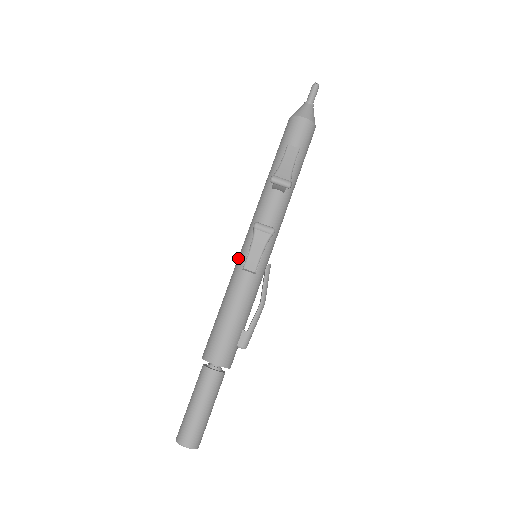
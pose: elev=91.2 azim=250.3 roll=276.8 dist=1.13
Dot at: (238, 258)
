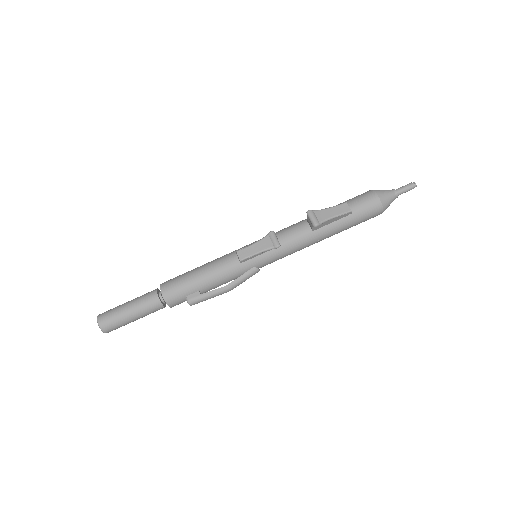
Dot at: (244, 246)
